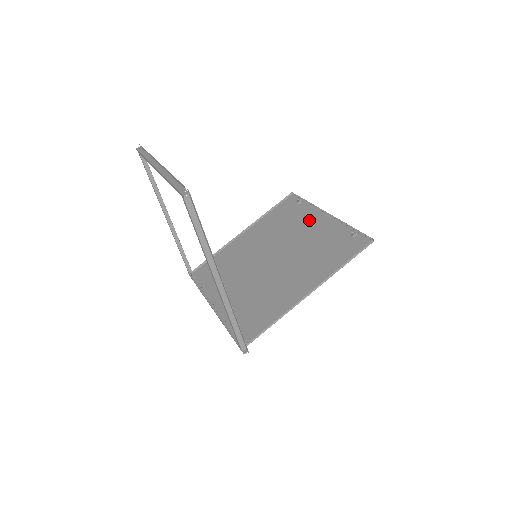
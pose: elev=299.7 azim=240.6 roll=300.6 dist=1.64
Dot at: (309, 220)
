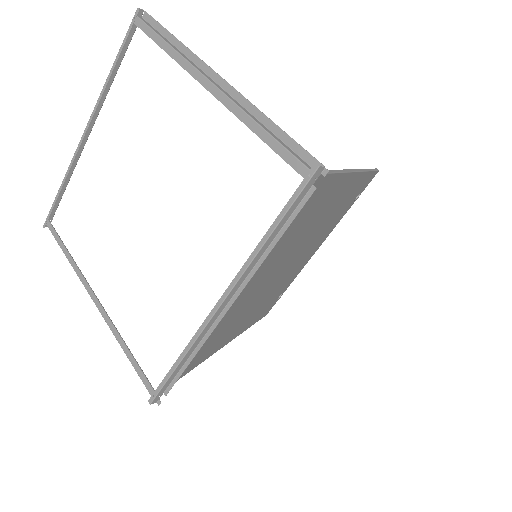
Dot at: (301, 264)
